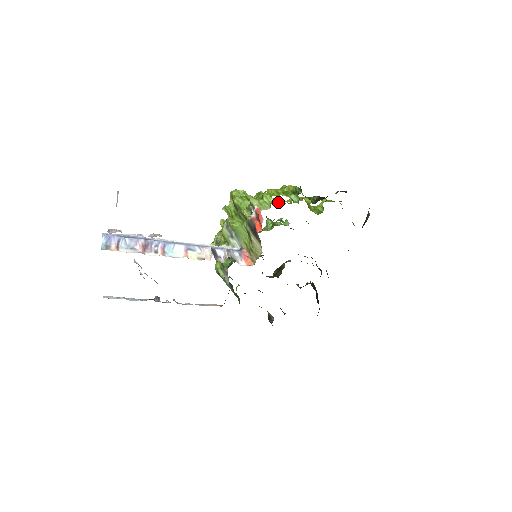
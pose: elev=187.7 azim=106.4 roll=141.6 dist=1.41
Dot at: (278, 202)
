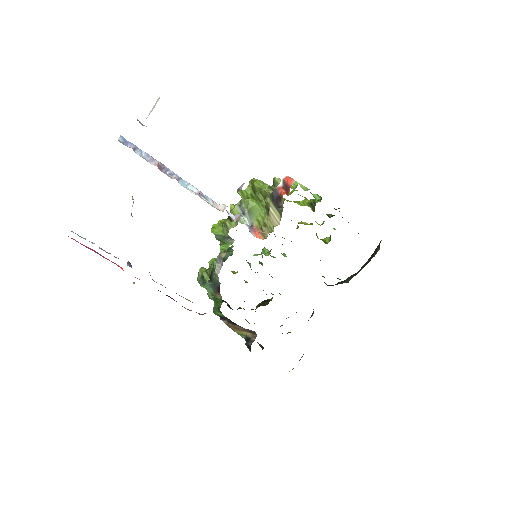
Dot at: (304, 187)
